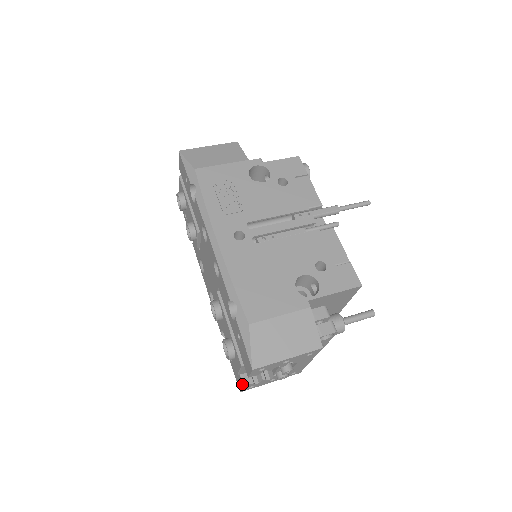
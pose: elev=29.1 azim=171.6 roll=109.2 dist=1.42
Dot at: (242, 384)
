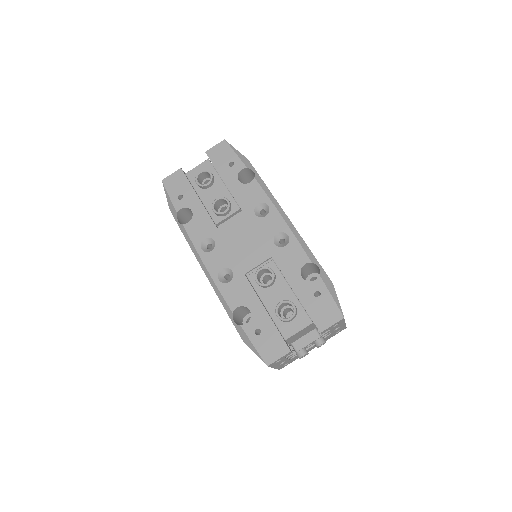
Dot at: (287, 350)
